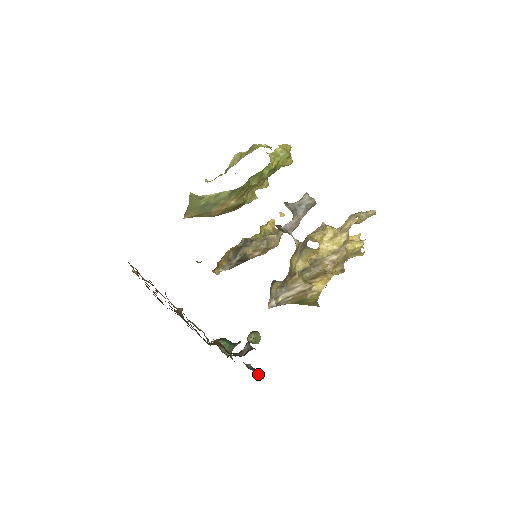
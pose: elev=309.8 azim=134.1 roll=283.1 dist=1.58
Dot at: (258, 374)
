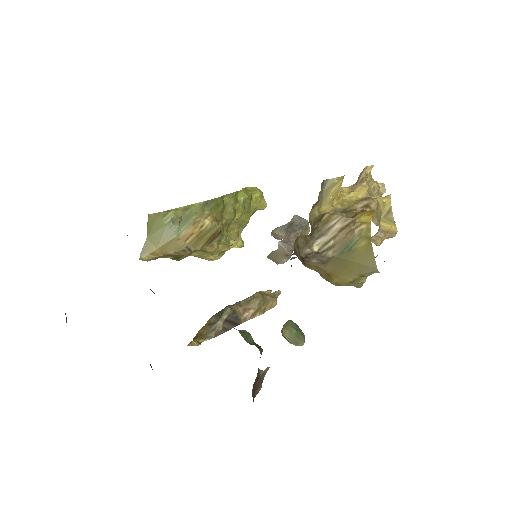
Dot at: occluded
